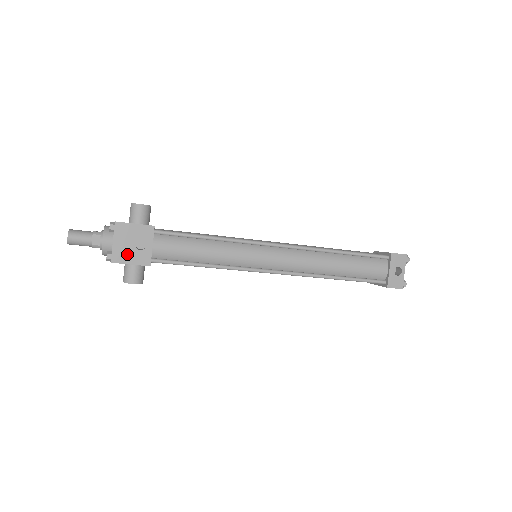
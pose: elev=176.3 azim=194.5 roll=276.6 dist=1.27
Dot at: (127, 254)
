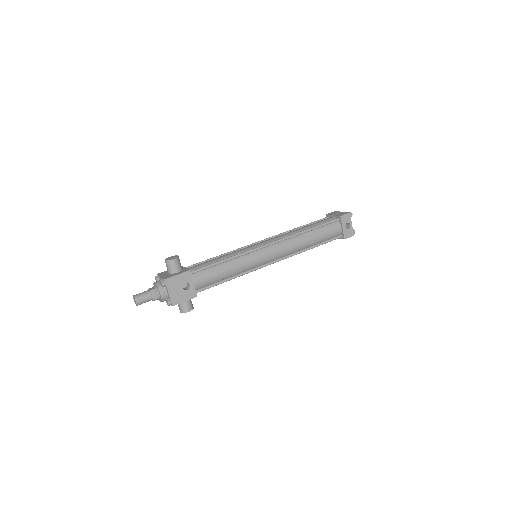
Dot at: (180, 296)
